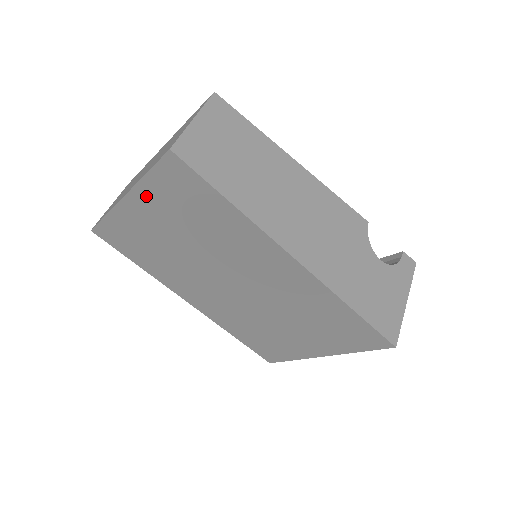
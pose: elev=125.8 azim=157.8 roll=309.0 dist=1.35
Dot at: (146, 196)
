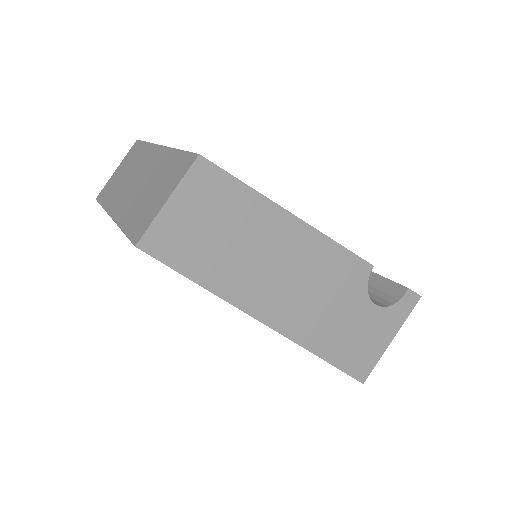
Dot at: occluded
